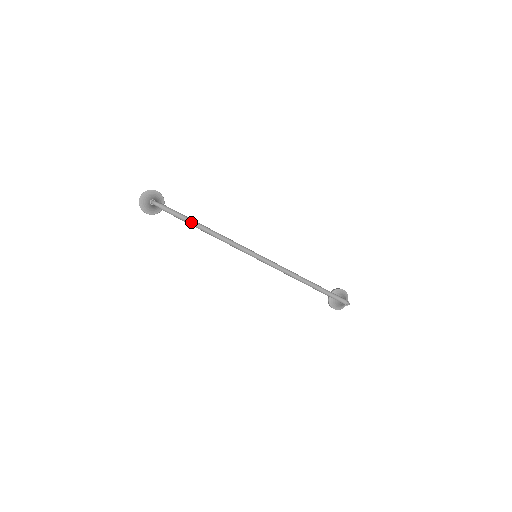
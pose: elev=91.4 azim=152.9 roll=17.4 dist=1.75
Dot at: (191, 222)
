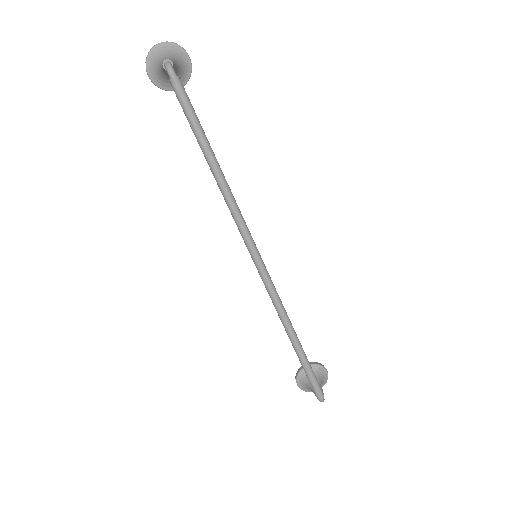
Dot at: (202, 141)
